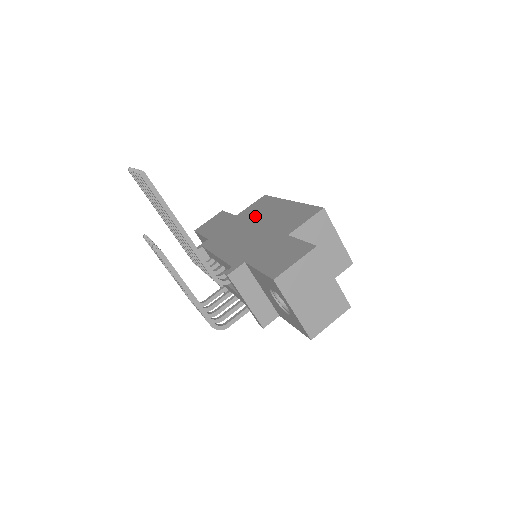
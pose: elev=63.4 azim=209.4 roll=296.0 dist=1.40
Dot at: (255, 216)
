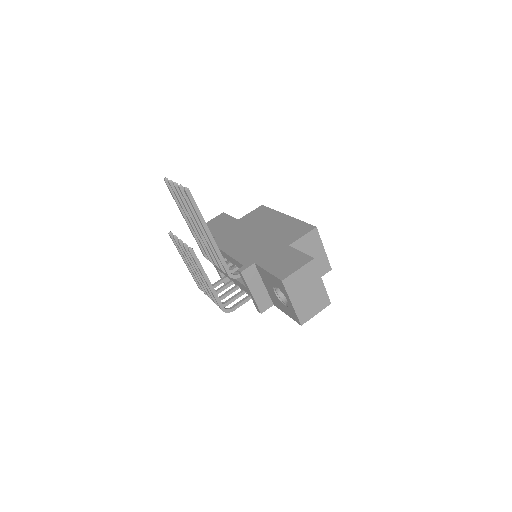
Dot at: (257, 223)
